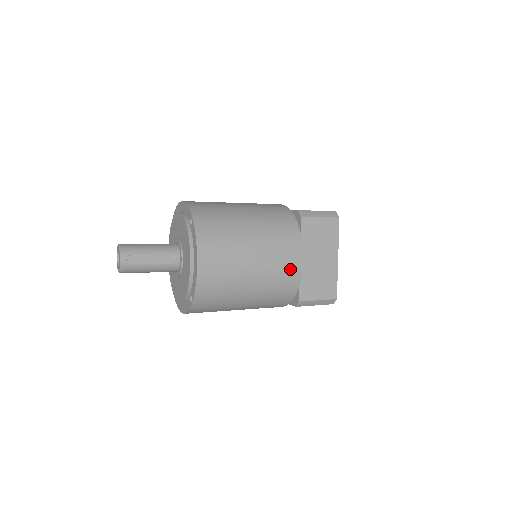
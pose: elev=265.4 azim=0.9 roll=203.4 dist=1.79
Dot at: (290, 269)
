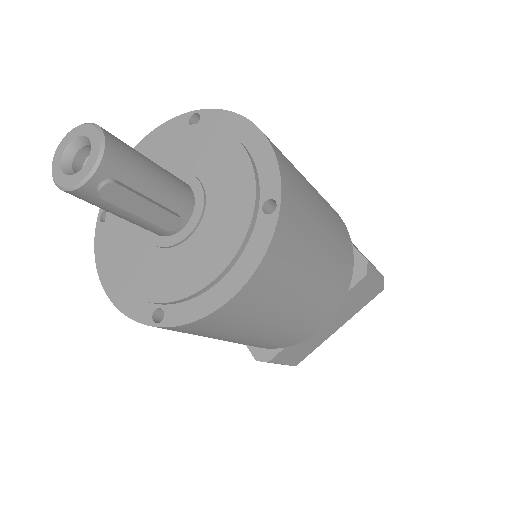
Dot at: (303, 333)
